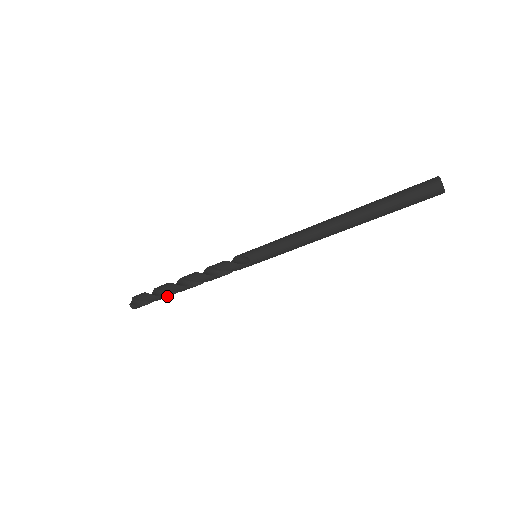
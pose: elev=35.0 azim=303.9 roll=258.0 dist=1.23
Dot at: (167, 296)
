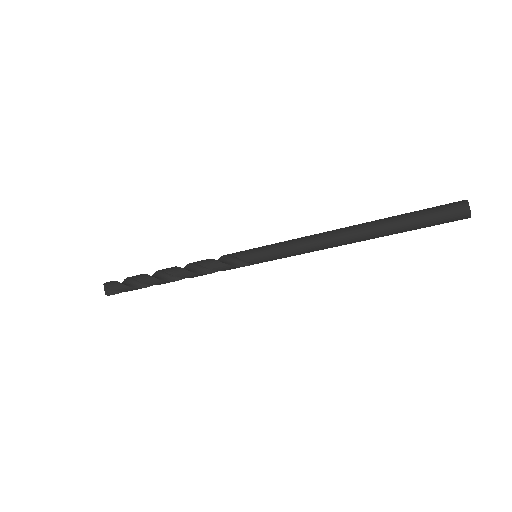
Dot at: (151, 285)
